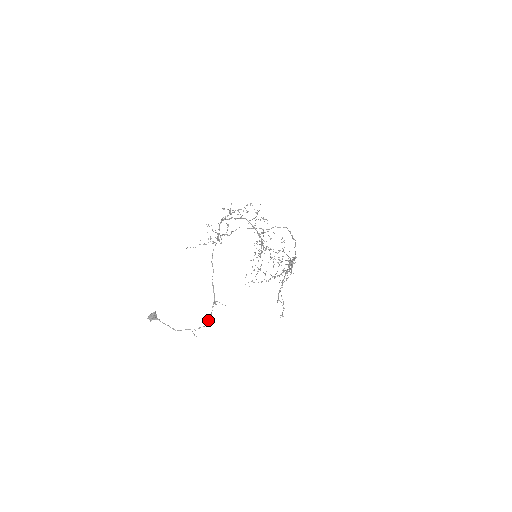
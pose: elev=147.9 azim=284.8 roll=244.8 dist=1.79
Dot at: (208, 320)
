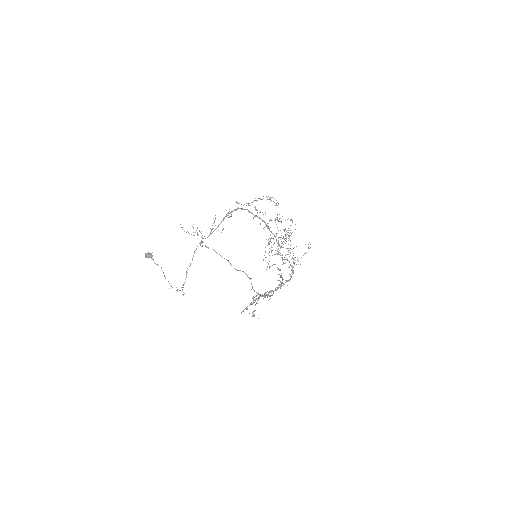
Dot at: (179, 290)
